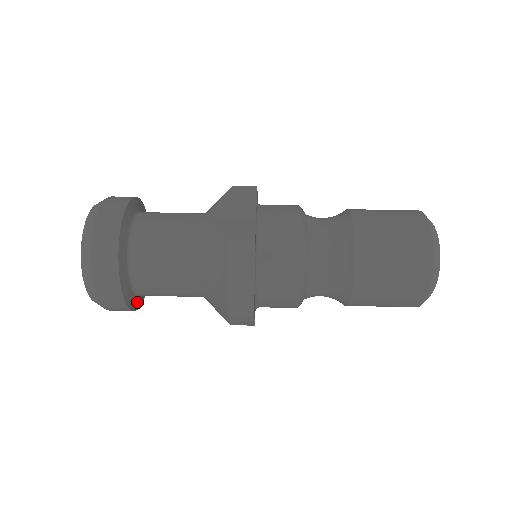
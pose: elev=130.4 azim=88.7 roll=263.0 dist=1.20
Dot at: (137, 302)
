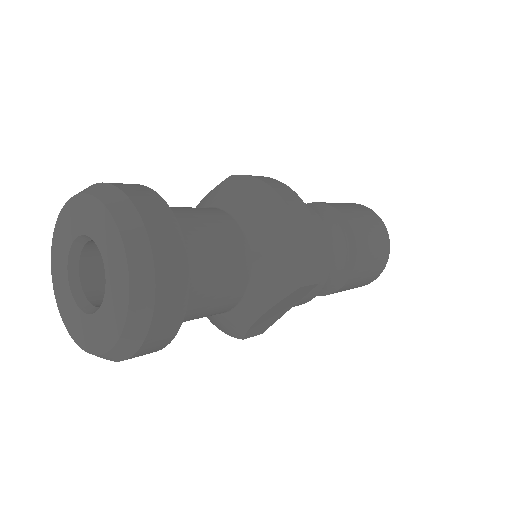
Dot at: occluded
